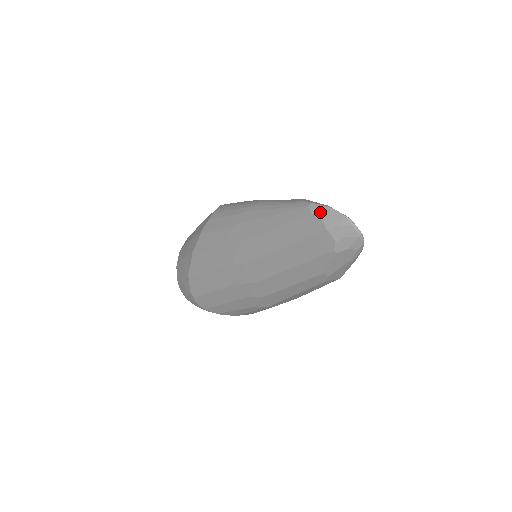
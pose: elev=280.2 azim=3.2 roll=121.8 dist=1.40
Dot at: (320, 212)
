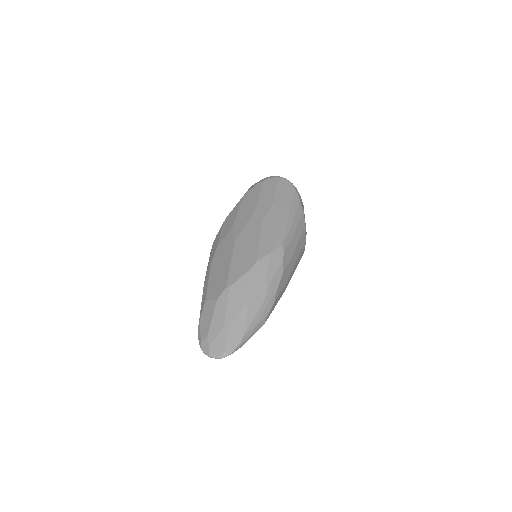
Dot at: occluded
